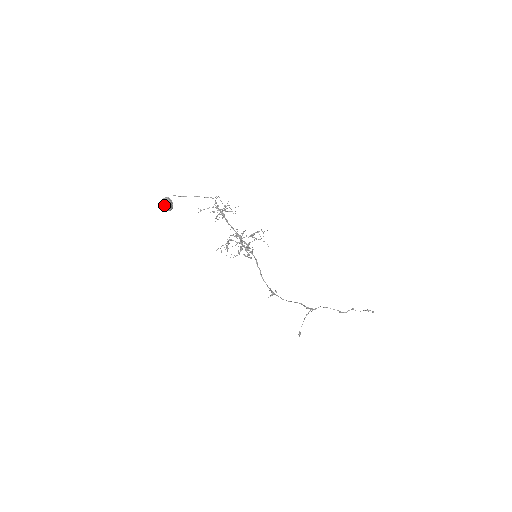
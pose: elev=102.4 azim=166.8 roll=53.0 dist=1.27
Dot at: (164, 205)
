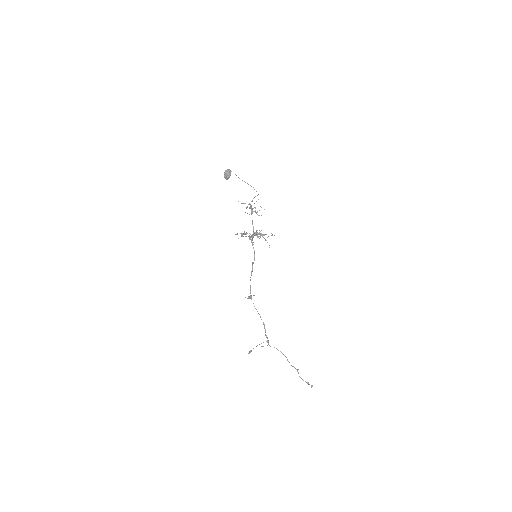
Dot at: (226, 172)
